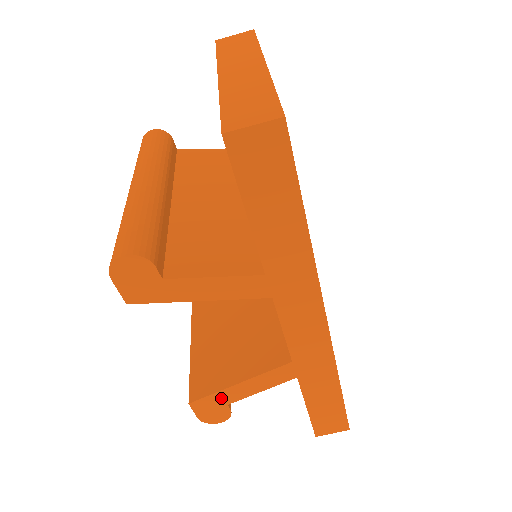
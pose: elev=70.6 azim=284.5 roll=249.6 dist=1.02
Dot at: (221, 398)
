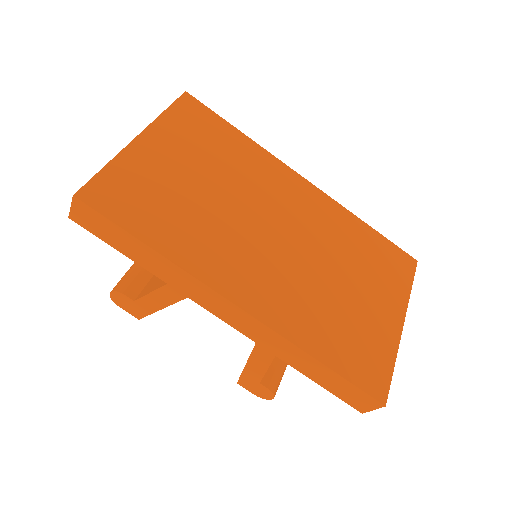
Dot at: (250, 378)
